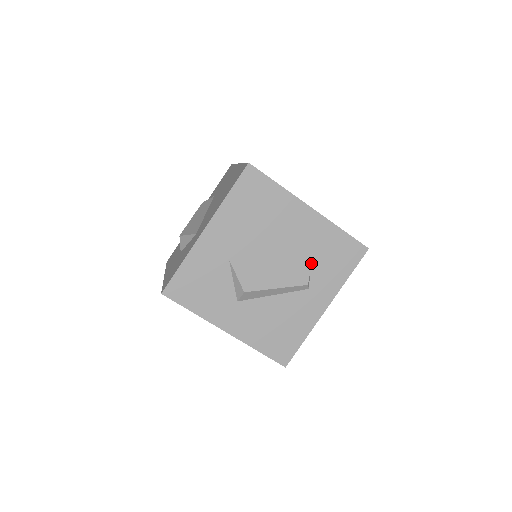
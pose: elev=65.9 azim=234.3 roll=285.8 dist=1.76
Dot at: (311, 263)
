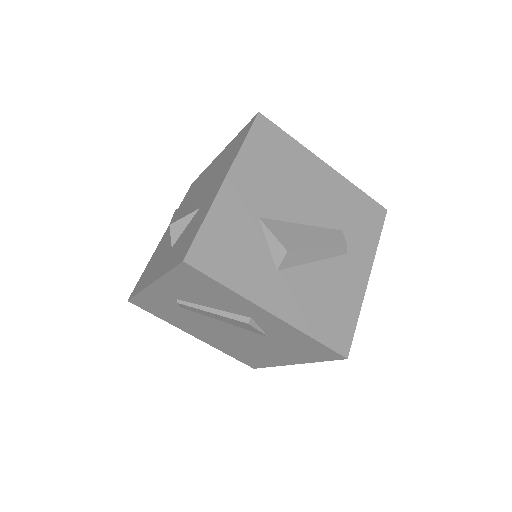
Dot at: (341, 224)
